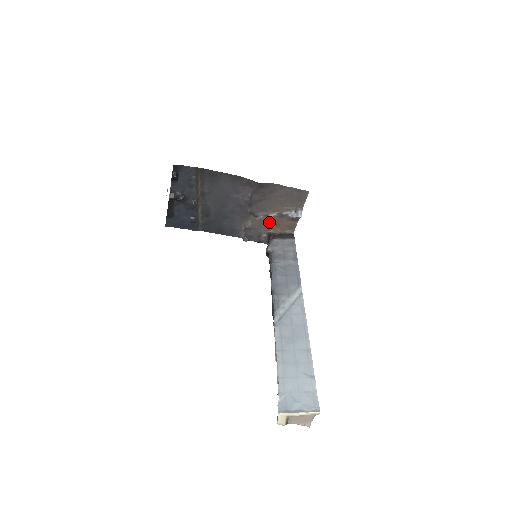
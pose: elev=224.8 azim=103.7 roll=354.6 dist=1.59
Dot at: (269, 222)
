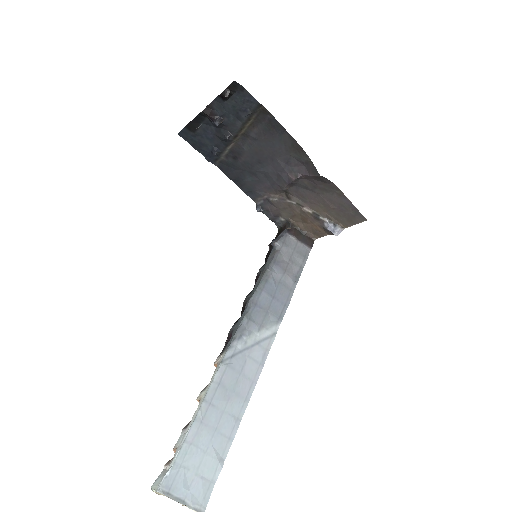
Dot at: (298, 212)
